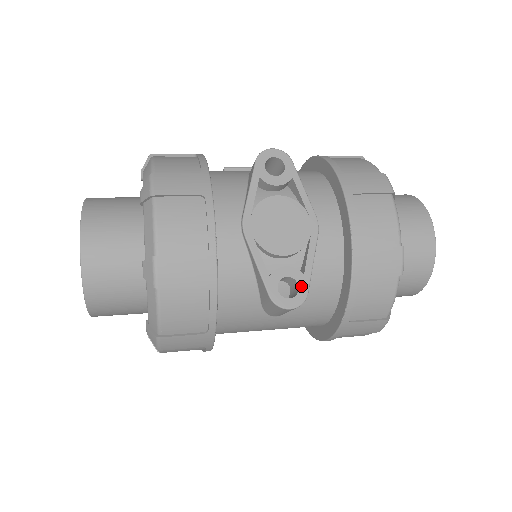
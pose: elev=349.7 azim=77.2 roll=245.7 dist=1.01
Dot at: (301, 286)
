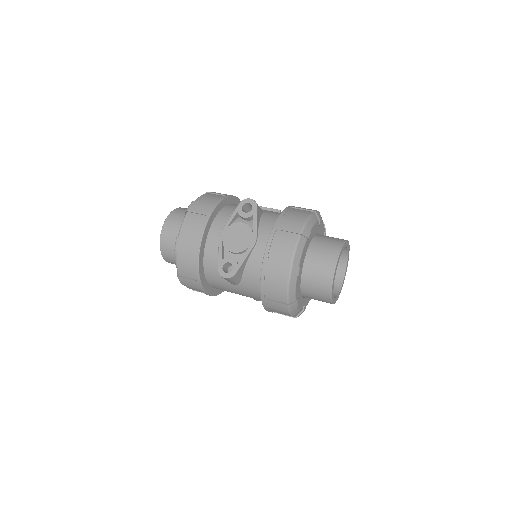
Dot at: (234, 269)
